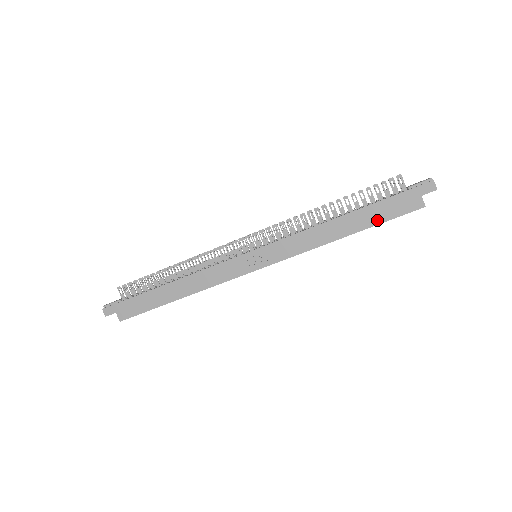
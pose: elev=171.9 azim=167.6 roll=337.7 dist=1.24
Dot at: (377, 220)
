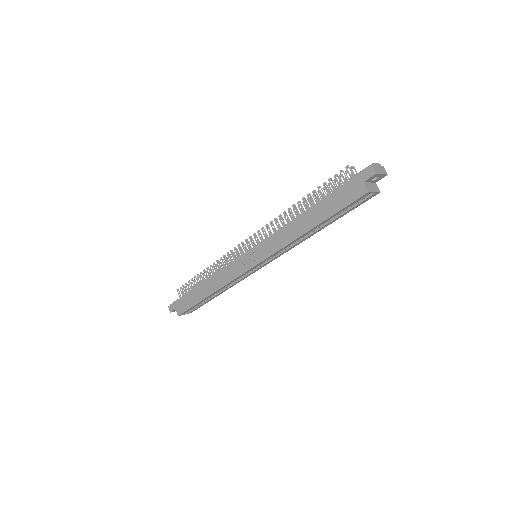
Dot at: (331, 211)
